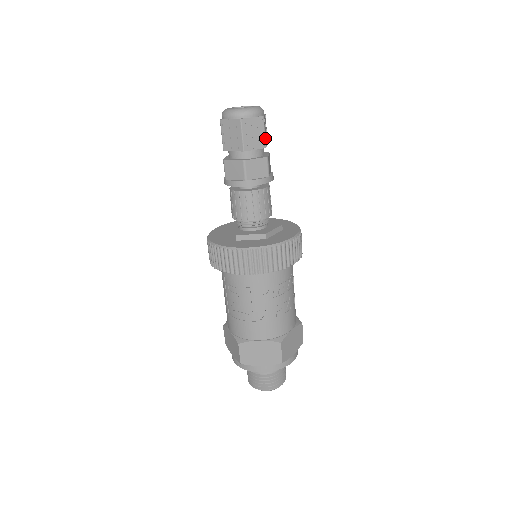
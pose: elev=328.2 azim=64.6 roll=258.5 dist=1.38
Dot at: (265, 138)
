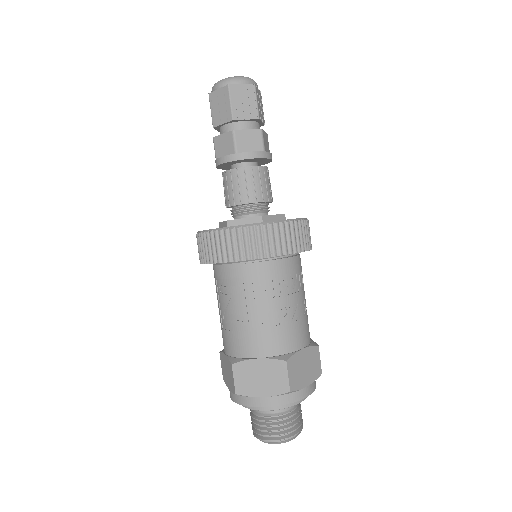
Dot at: (258, 108)
